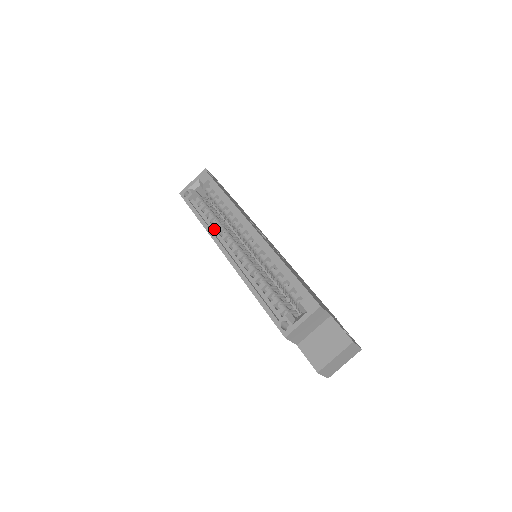
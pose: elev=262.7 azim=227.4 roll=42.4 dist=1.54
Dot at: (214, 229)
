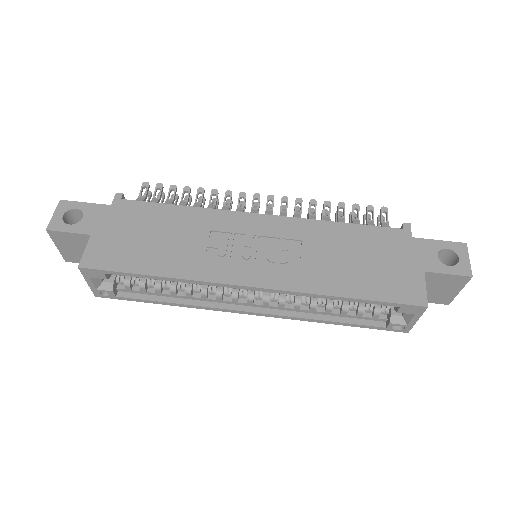
Dot at: (196, 299)
